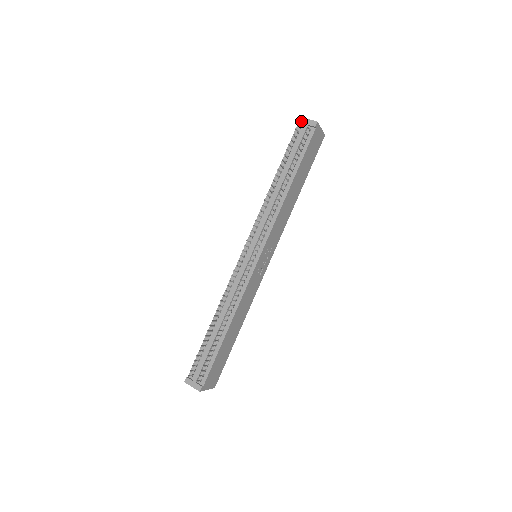
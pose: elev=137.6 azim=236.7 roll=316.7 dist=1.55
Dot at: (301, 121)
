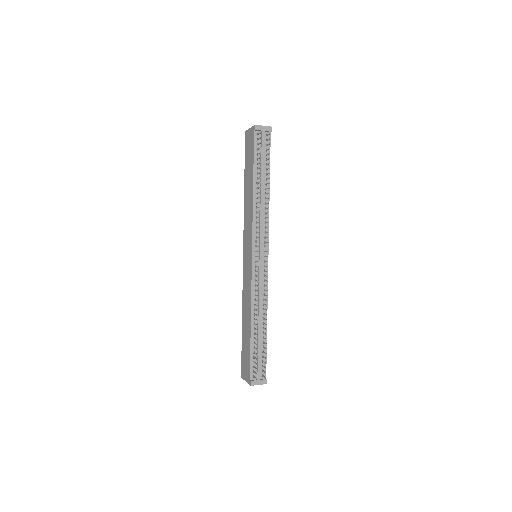
Dot at: (258, 129)
